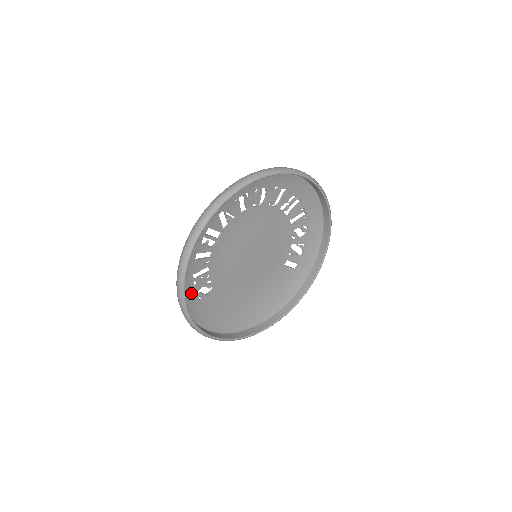
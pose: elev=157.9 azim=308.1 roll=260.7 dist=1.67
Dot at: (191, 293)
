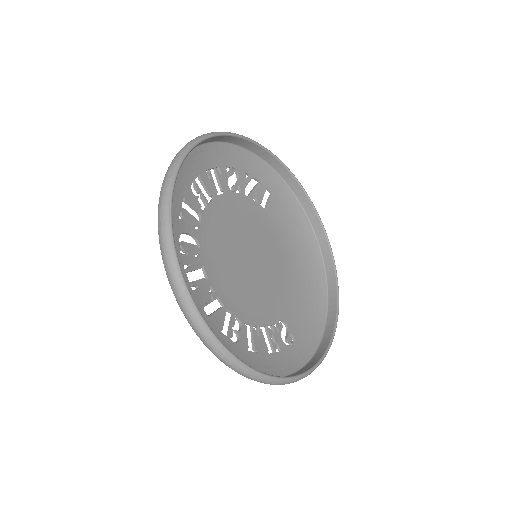
Dot at: (287, 356)
